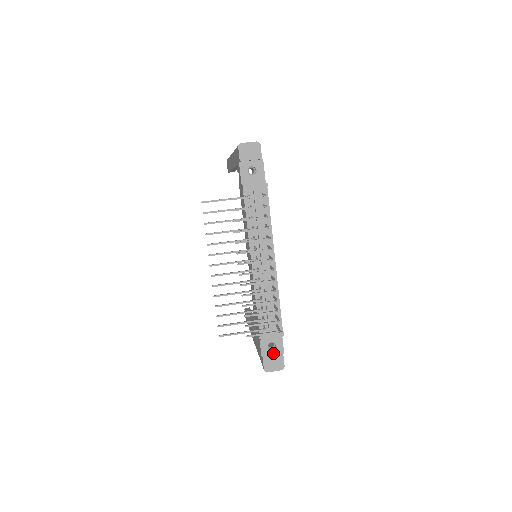
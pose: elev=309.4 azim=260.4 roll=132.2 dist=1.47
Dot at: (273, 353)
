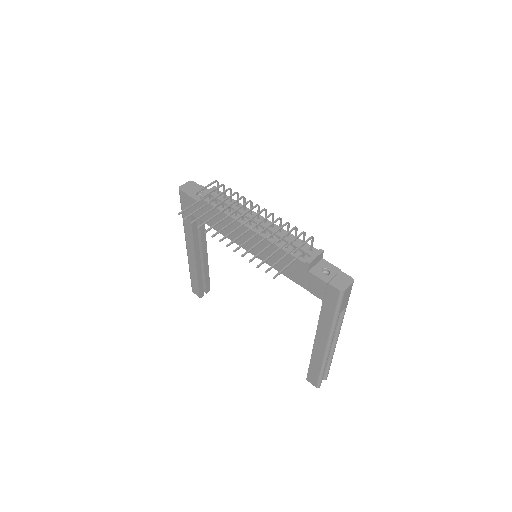
Dot at: (332, 275)
